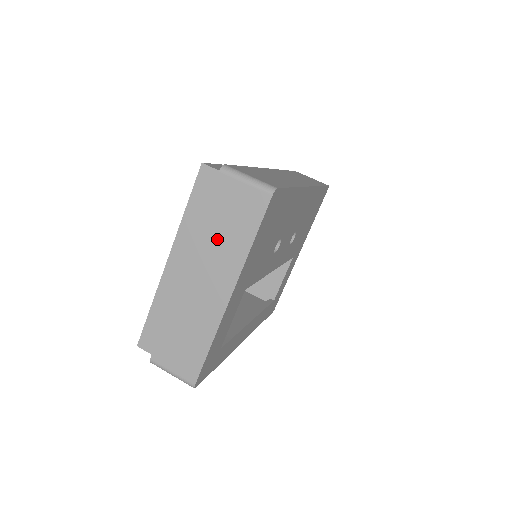
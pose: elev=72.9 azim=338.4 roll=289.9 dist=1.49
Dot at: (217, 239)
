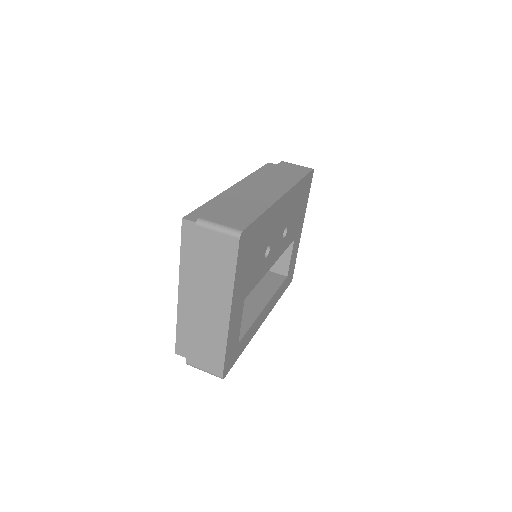
Dot at: (208, 275)
